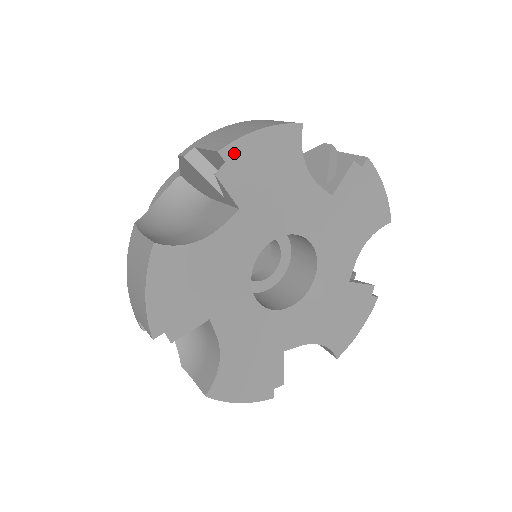
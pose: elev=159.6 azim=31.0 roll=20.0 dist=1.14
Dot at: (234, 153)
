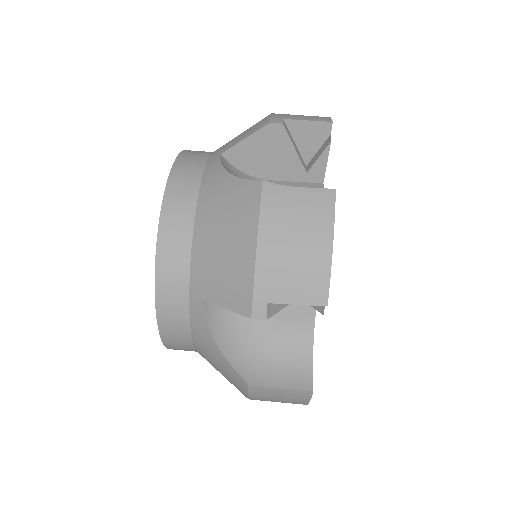
Dot at: occluded
